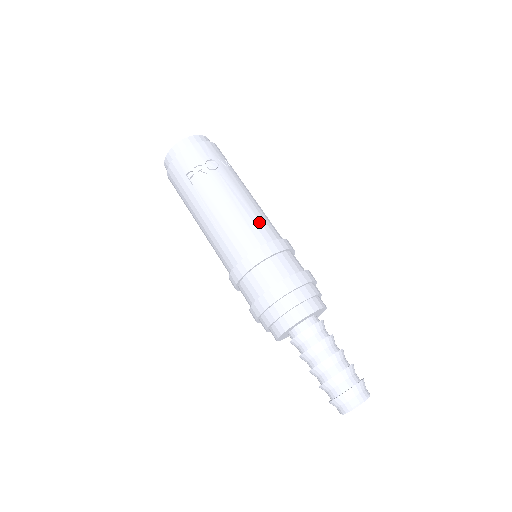
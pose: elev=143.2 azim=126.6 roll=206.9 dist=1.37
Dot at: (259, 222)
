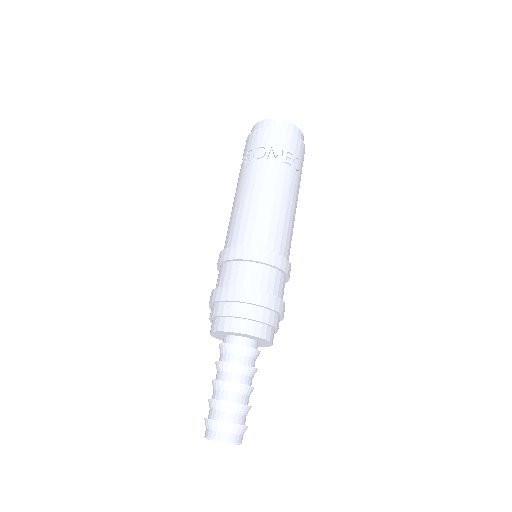
Dot at: (253, 223)
